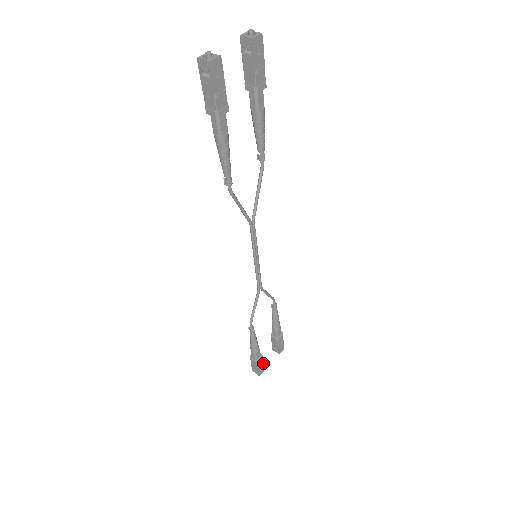
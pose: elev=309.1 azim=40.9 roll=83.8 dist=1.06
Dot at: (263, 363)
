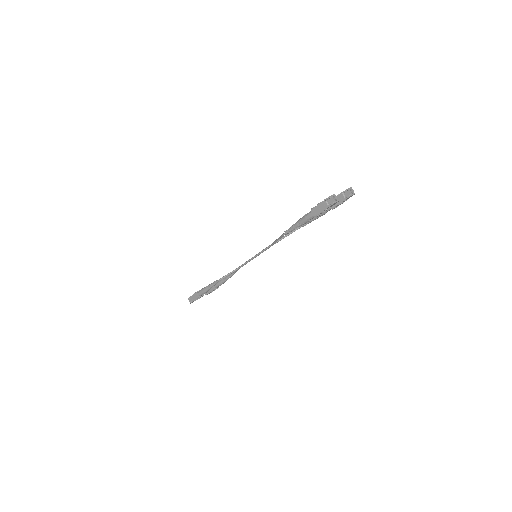
Dot at: (199, 298)
